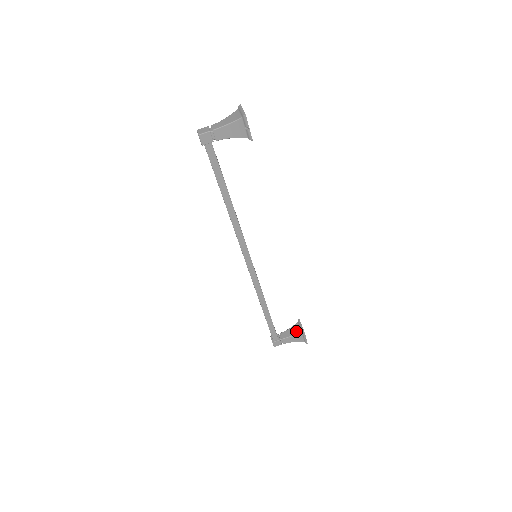
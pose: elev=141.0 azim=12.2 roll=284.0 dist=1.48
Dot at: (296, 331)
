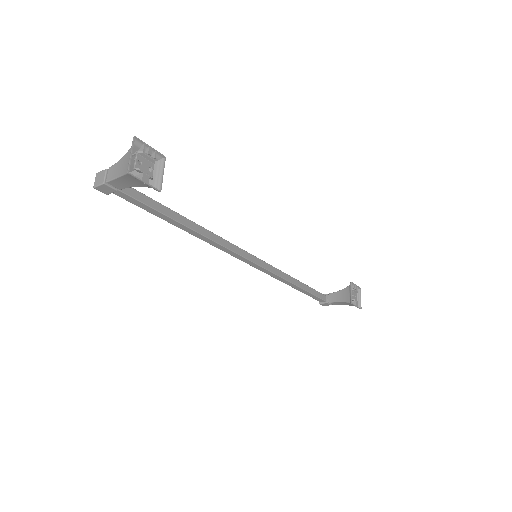
Dot at: (345, 297)
